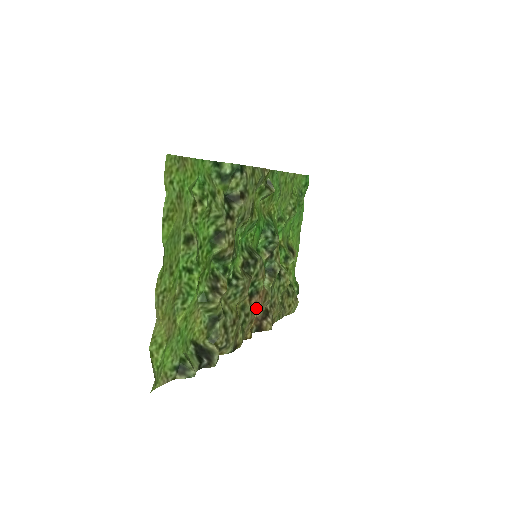
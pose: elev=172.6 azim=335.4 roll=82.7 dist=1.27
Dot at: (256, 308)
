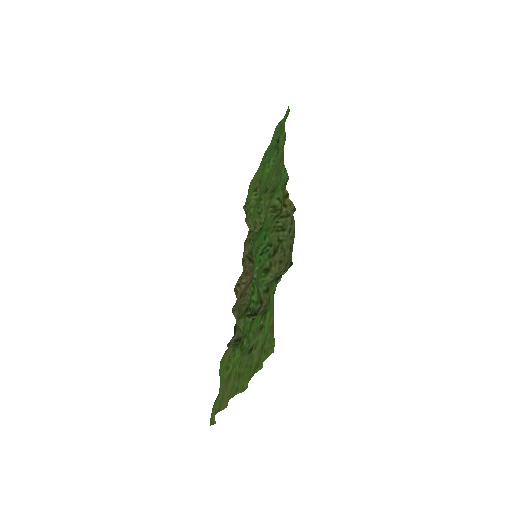
Dot at: (246, 285)
